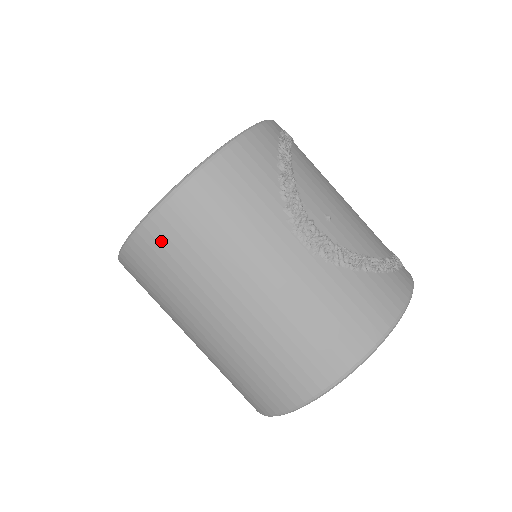
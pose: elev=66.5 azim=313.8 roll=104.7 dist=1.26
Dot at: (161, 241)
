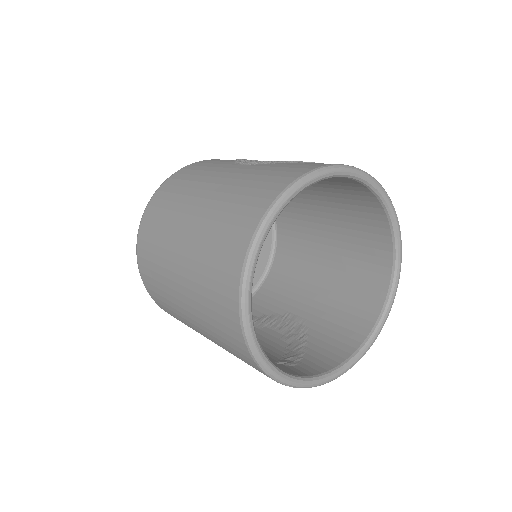
Dot at: (152, 212)
